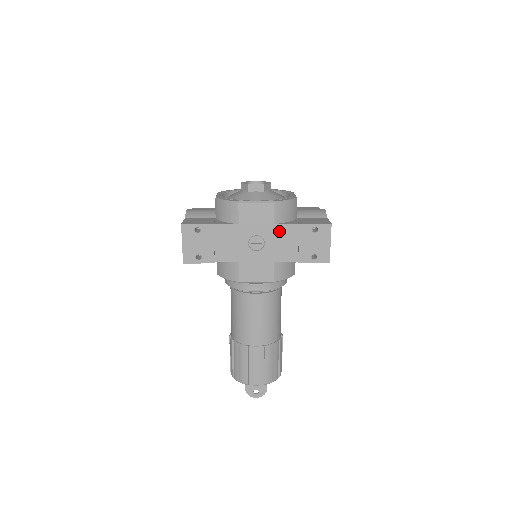
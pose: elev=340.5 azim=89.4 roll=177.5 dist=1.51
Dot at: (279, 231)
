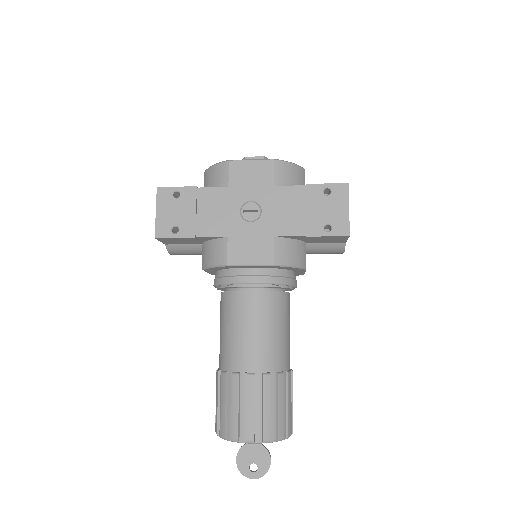
Dot at: (280, 195)
